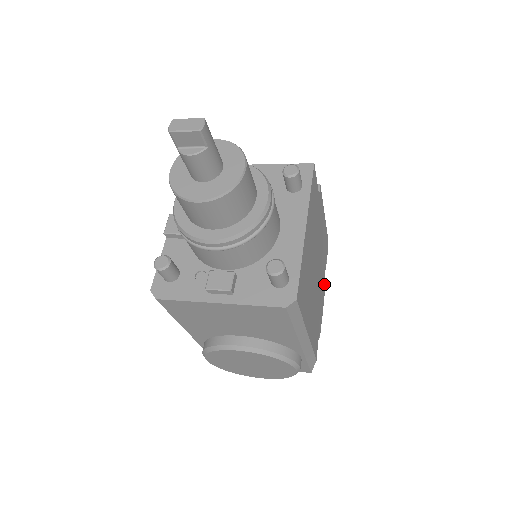
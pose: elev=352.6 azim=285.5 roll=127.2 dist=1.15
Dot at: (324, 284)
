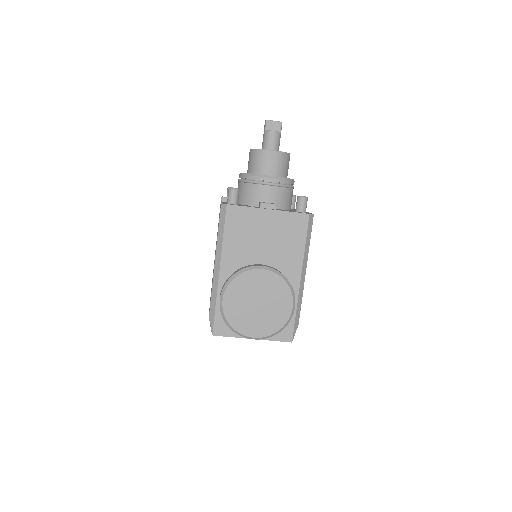
Dot at: occluded
